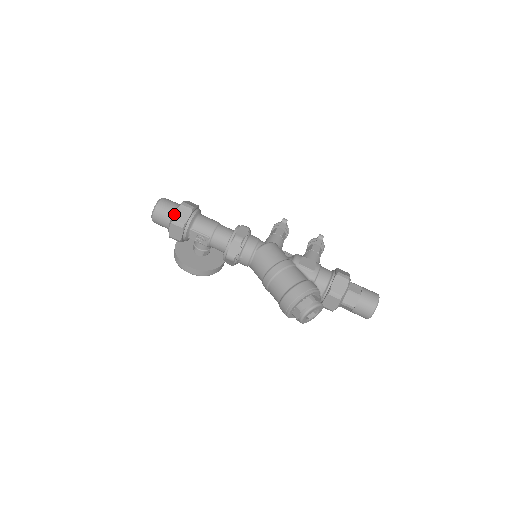
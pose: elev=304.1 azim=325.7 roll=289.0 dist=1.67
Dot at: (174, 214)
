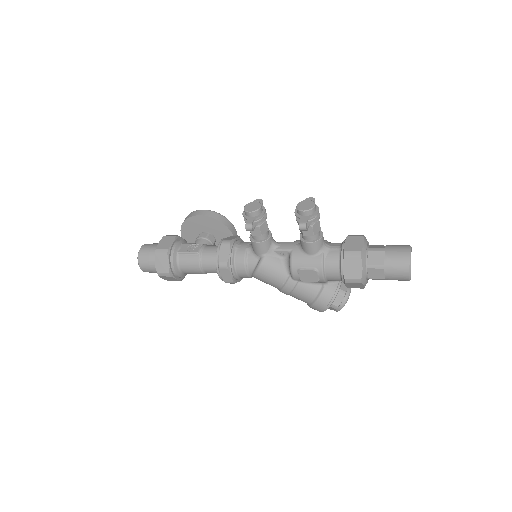
Dot at: occluded
